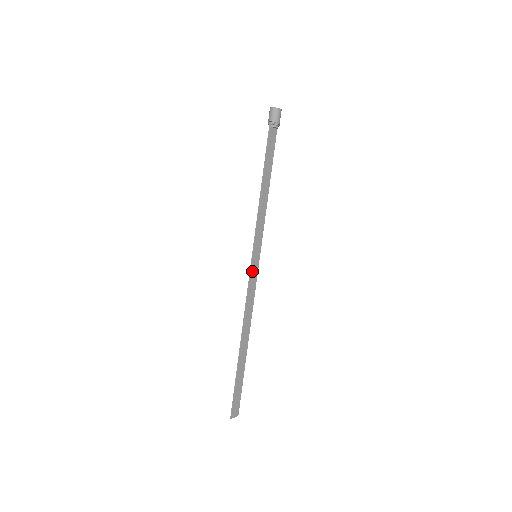
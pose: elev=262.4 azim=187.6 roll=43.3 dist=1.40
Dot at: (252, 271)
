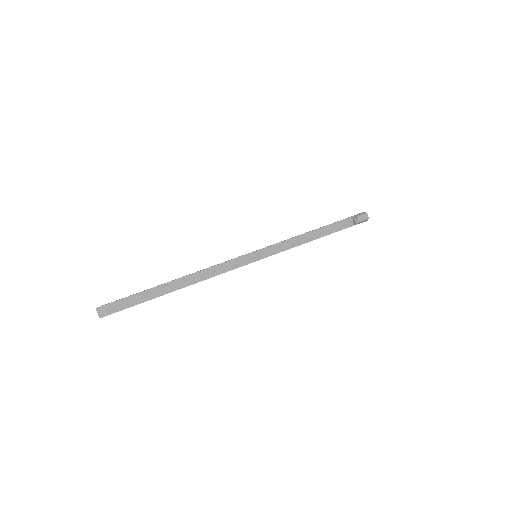
Dot at: (243, 258)
